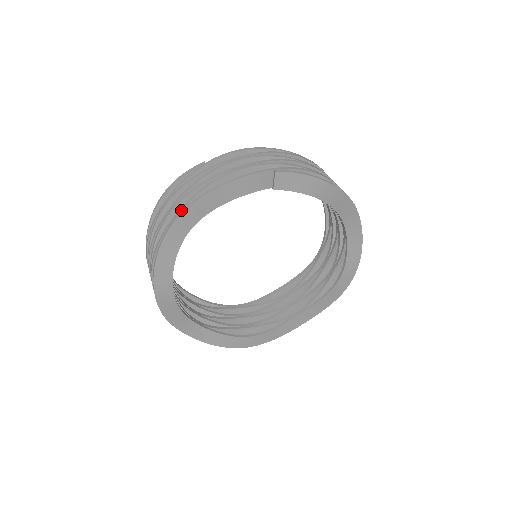
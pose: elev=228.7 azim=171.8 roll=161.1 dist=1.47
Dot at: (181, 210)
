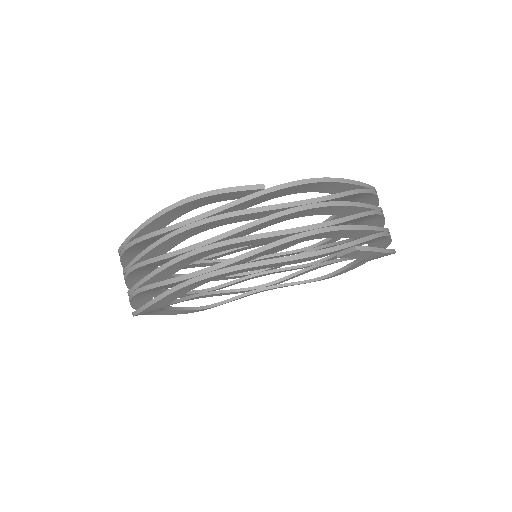
Dot at: (222, 267)
